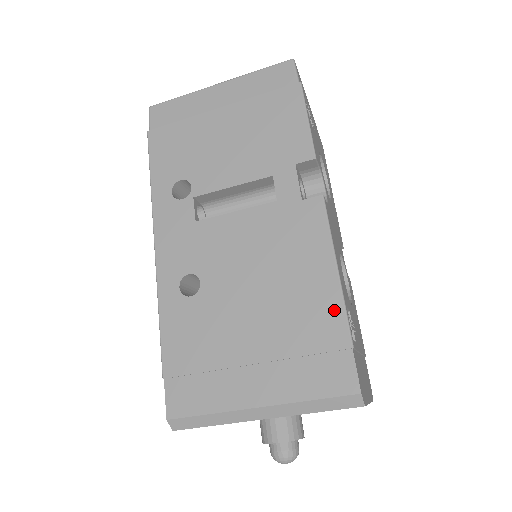
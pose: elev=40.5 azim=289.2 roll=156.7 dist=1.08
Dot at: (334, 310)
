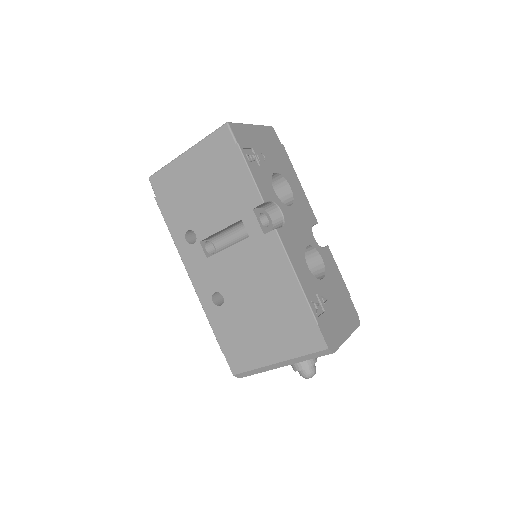
Dot at: (302, 304)
